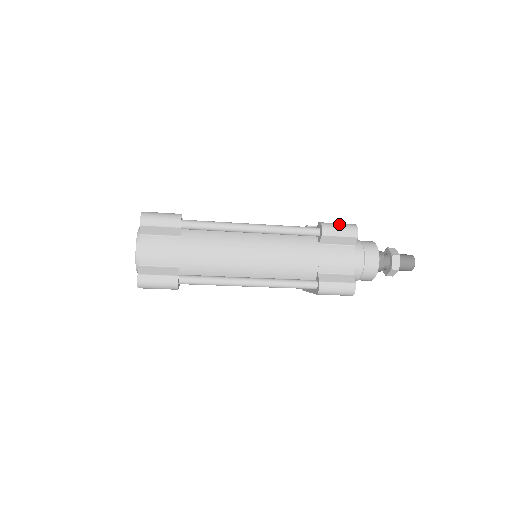
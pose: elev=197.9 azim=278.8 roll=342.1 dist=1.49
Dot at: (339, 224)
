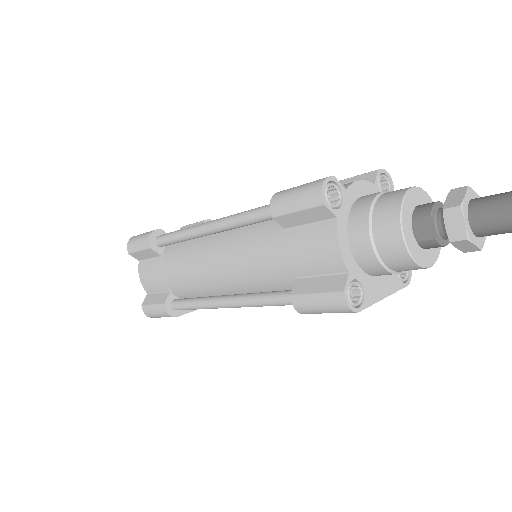
Dot at: (297, 188)
